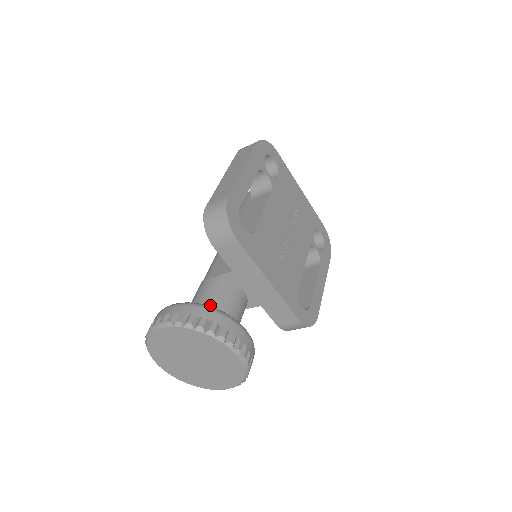
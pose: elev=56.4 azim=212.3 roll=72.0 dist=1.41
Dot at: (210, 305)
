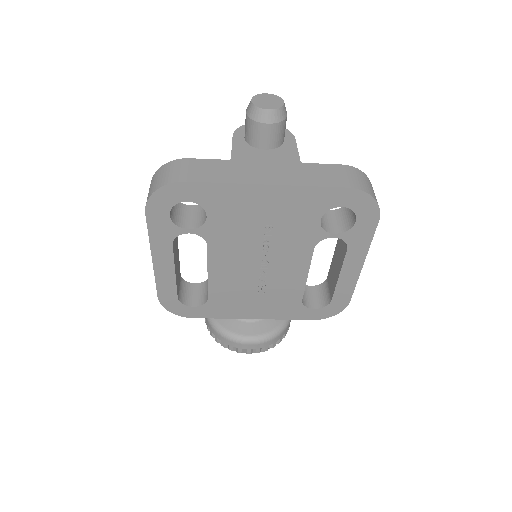
Dot at: occluded
